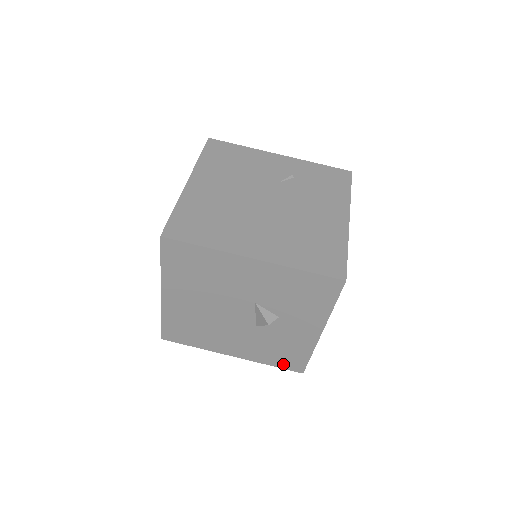
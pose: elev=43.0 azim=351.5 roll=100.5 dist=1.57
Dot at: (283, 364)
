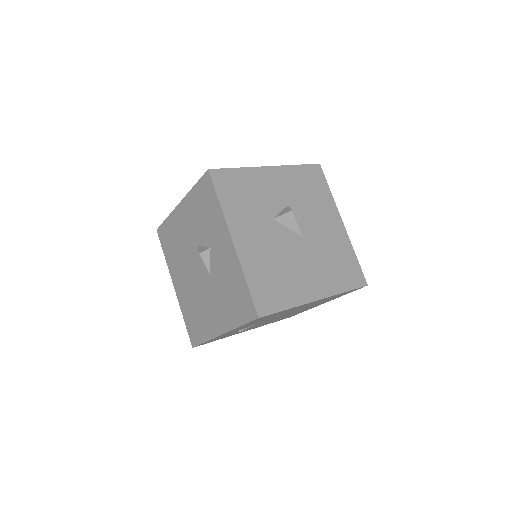
Dot at: (243, 315)
